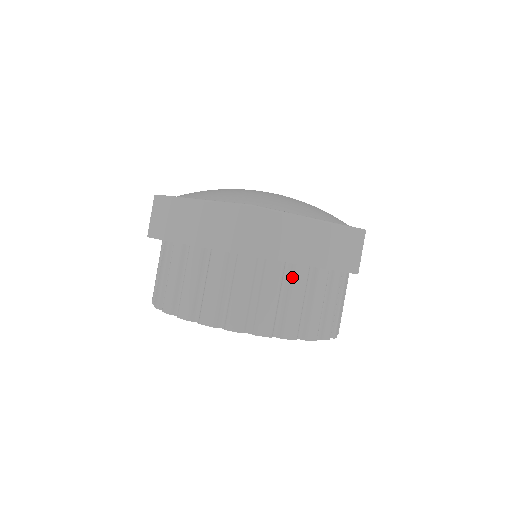
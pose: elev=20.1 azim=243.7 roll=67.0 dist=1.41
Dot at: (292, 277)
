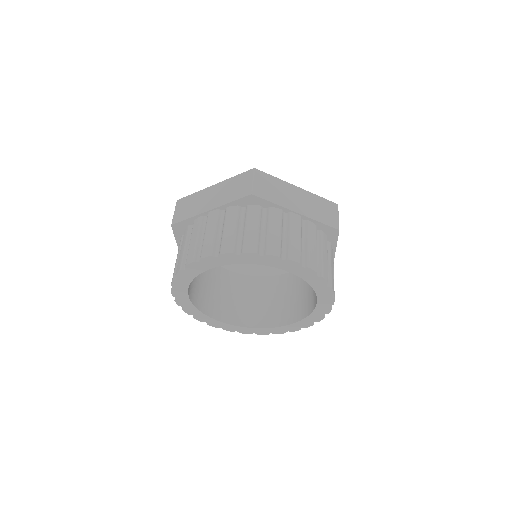
Dot at: (290, 220)
